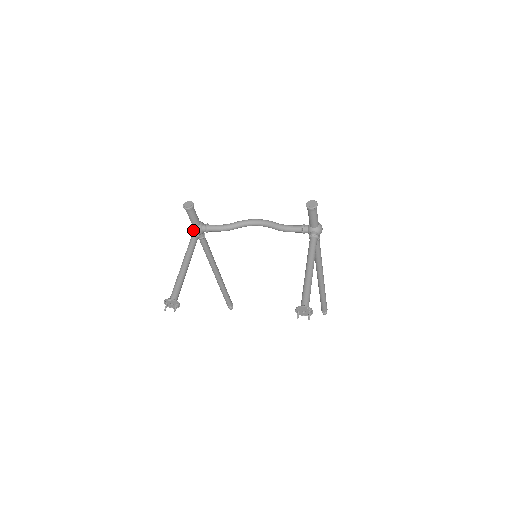
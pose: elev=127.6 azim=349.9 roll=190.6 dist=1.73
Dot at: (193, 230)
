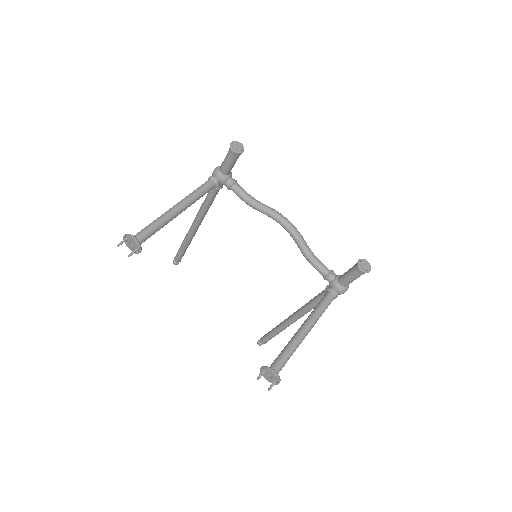
Dot at: (216, 174)
